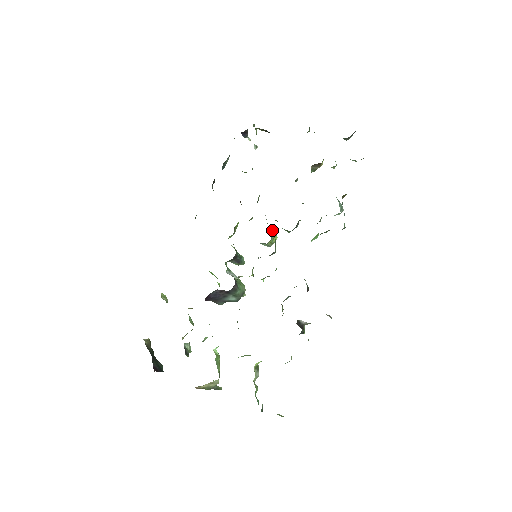
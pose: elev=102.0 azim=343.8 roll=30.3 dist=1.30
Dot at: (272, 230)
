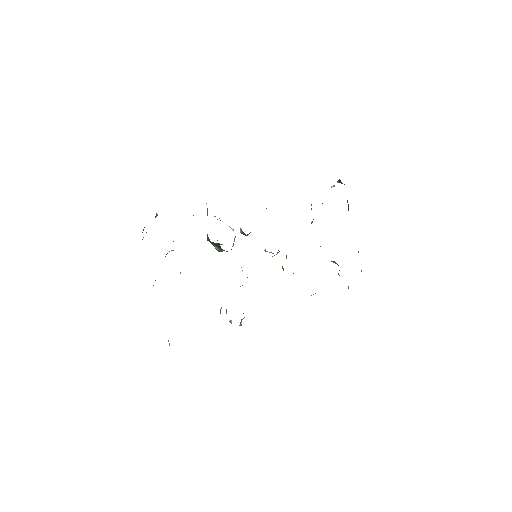
Dot at: occluded
